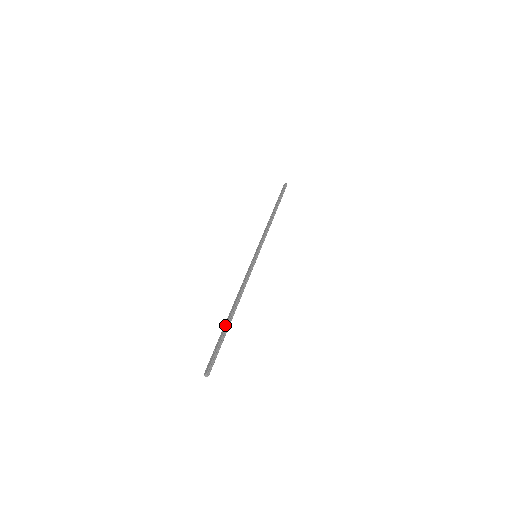
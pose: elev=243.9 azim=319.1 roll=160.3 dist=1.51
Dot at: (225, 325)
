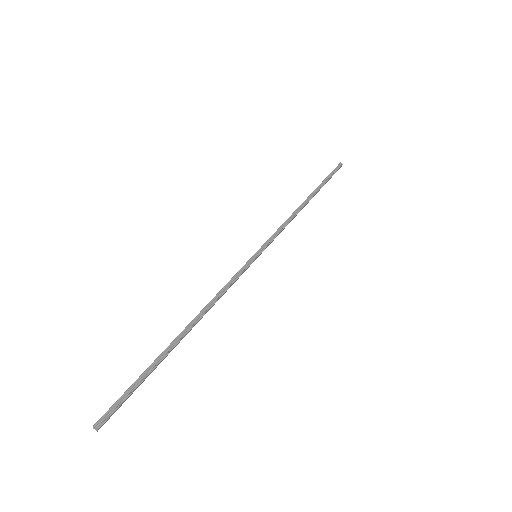
Dot at: (162, 352)
